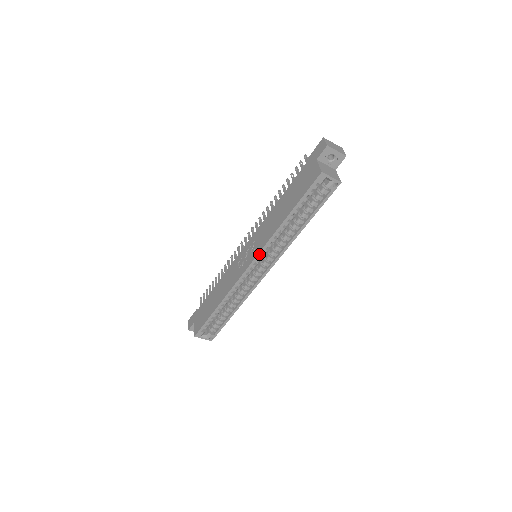
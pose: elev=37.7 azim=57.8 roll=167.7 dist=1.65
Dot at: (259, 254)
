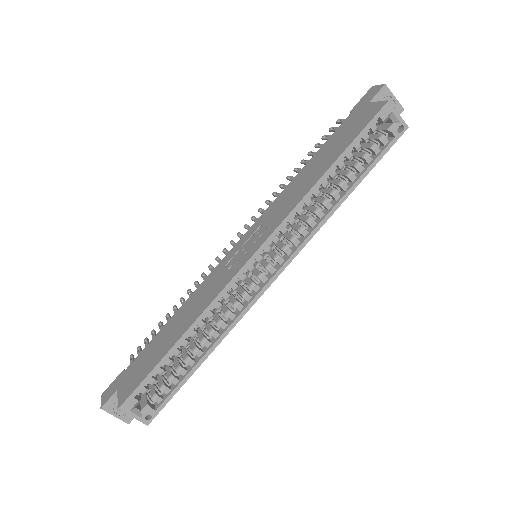
Dot at: (275, 232)
